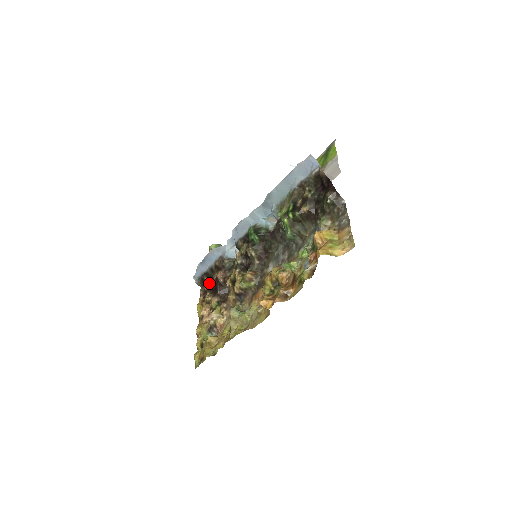
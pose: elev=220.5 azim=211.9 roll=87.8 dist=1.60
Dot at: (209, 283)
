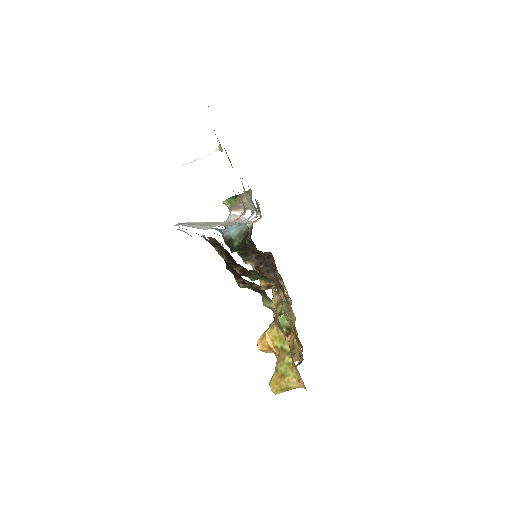
Dot at: occluded
